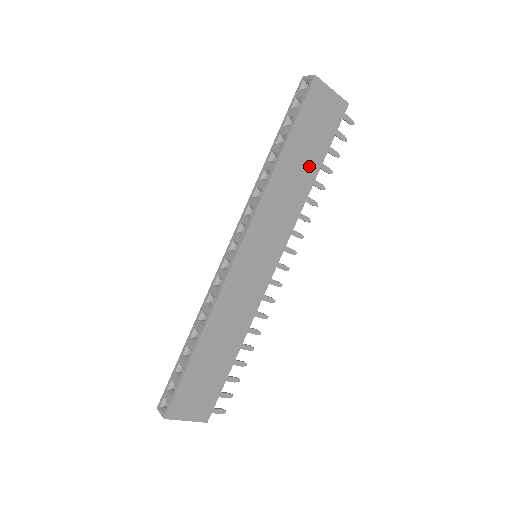
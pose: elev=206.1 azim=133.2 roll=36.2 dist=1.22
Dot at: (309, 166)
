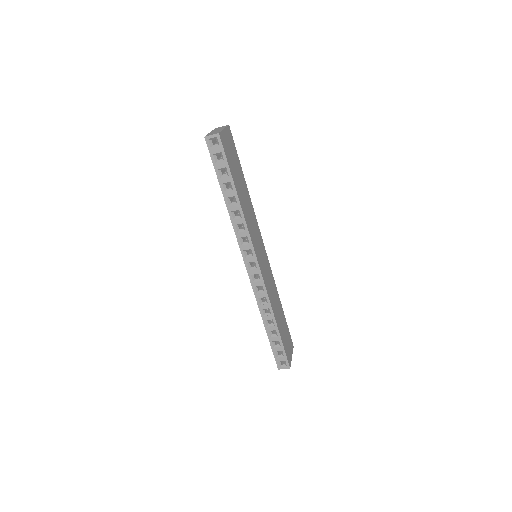
Dot at: (243, 183)
